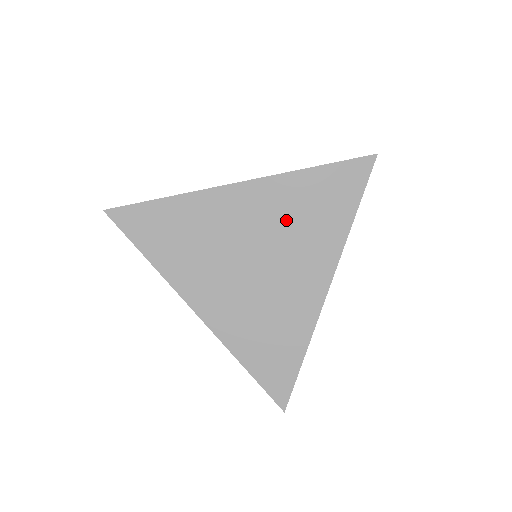
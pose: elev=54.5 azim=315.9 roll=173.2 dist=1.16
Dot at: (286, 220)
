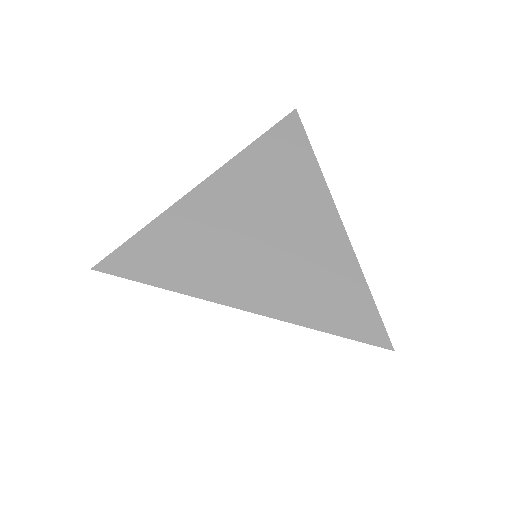
Dot at: (266, 186)
